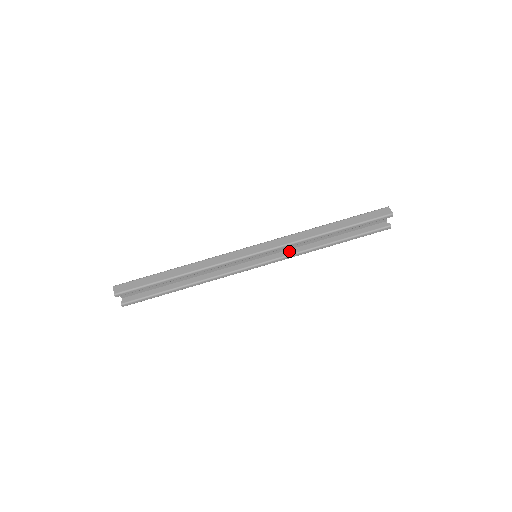
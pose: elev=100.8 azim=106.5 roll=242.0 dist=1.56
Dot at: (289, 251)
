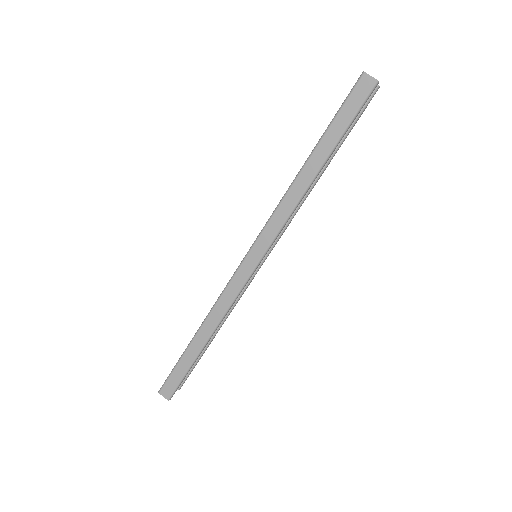
Dot at: occluded
